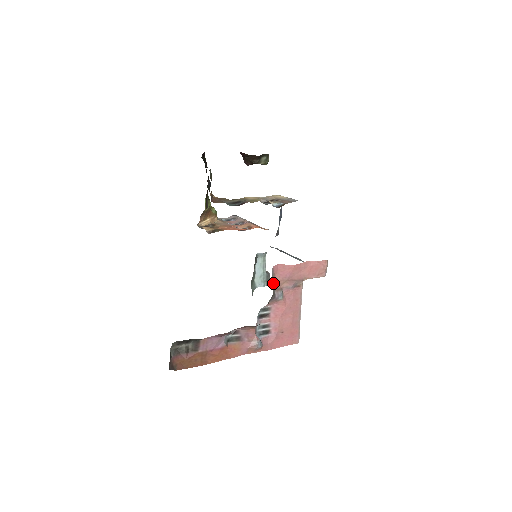
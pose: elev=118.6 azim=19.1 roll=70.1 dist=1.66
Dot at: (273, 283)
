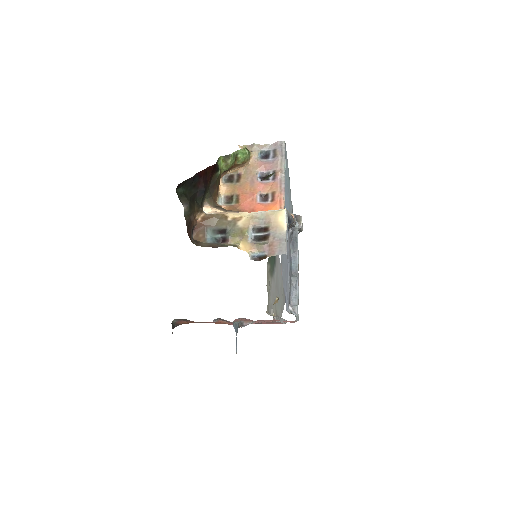
Dot at: (240, 320)
